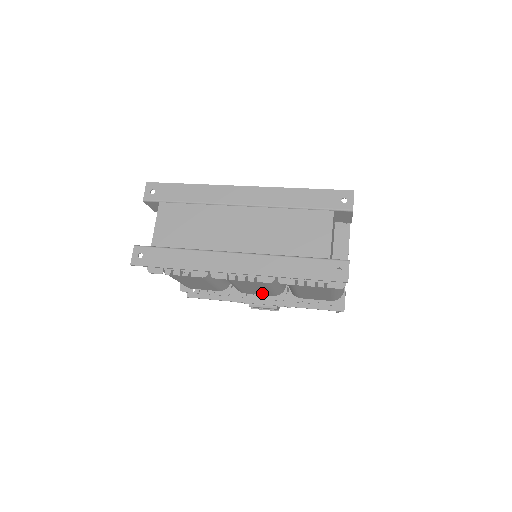
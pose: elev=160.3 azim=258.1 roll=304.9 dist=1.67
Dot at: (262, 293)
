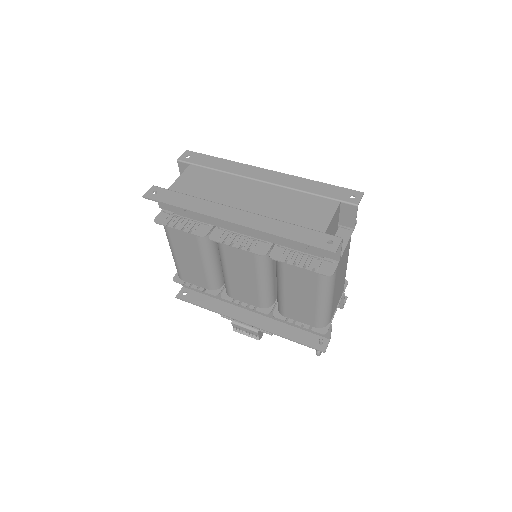
Dot at: (249, 299)
